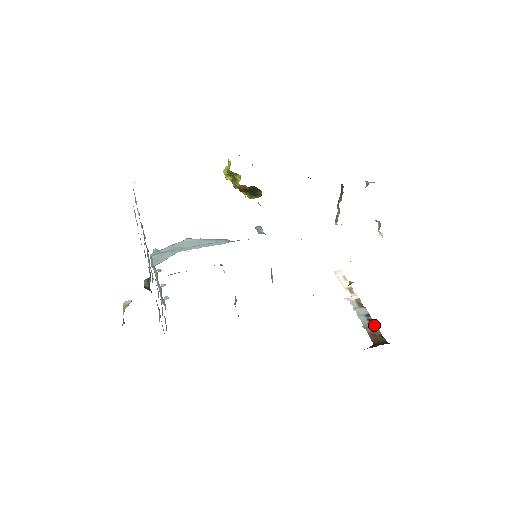
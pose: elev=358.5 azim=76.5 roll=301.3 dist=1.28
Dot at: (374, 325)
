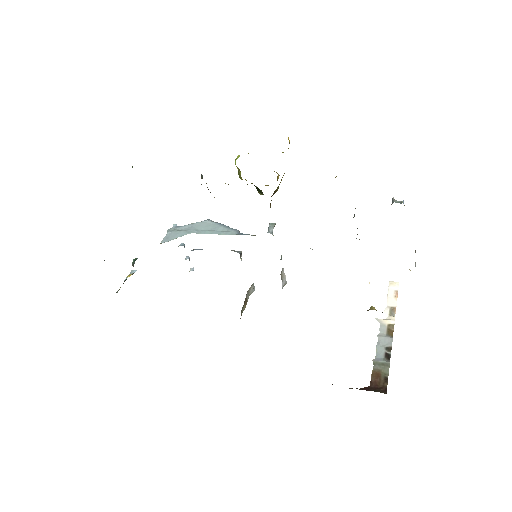
Dot at: (387, 363)
